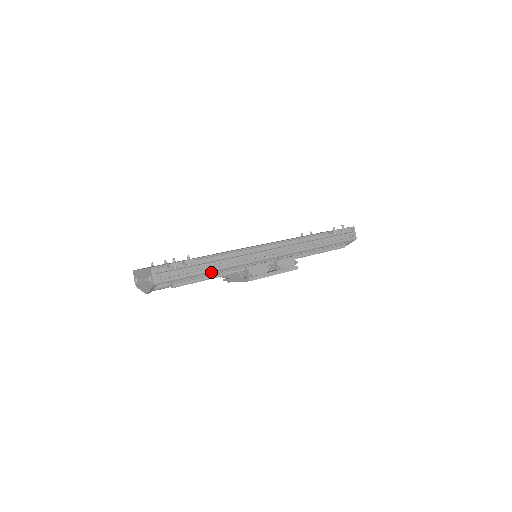
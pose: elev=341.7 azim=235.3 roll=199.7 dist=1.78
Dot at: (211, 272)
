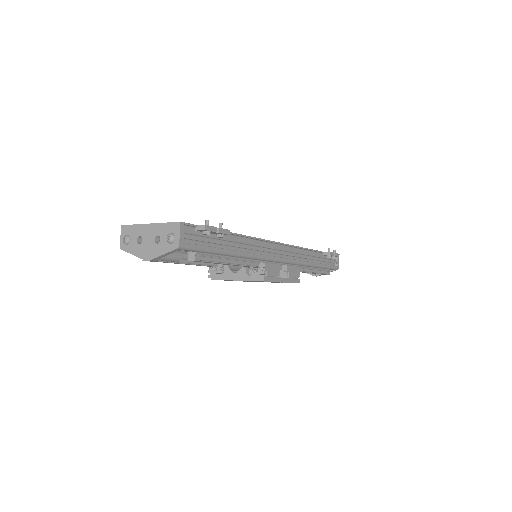
Dot at: (233, 255)
